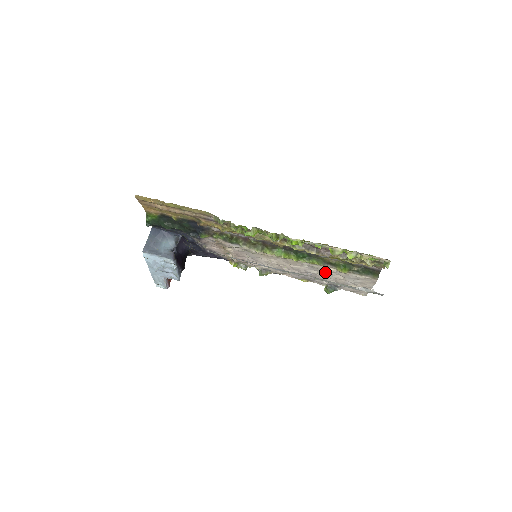
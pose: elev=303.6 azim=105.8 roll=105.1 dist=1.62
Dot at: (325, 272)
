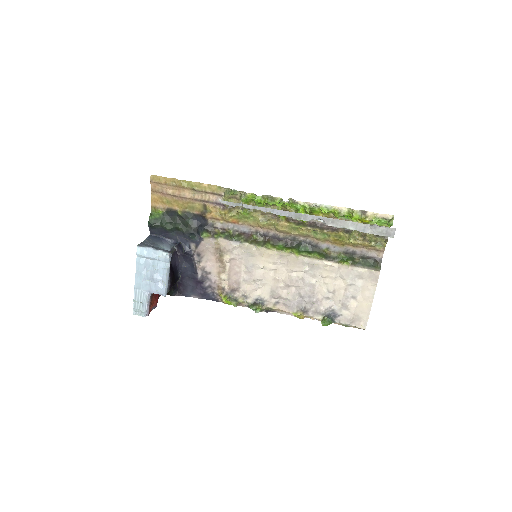
Dot at: (326, 275)
